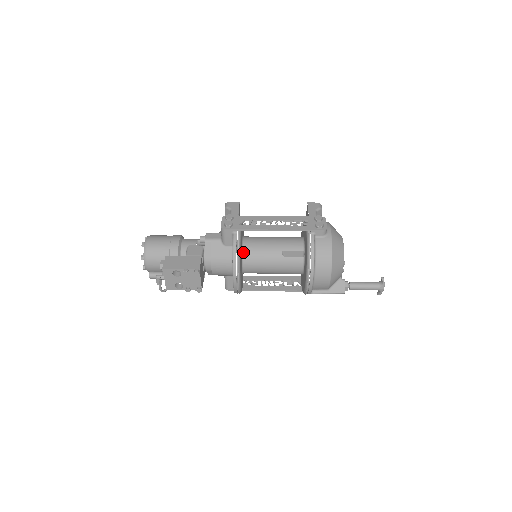
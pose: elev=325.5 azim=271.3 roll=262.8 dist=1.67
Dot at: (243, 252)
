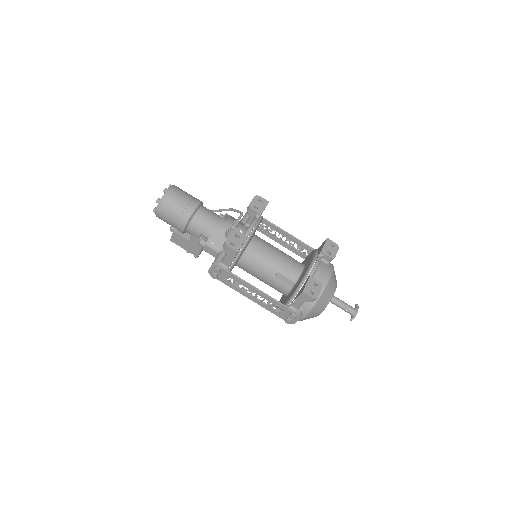
Dot at: occluded
